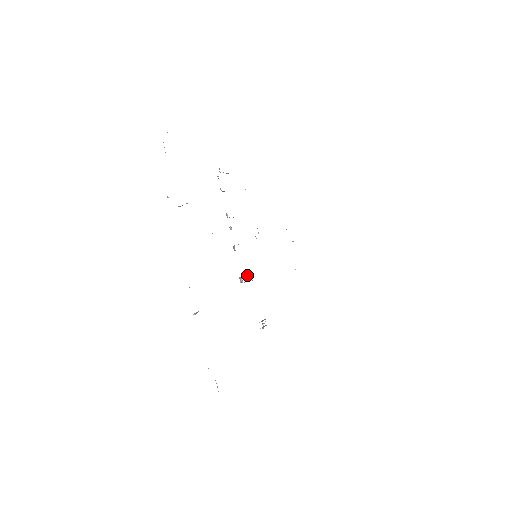
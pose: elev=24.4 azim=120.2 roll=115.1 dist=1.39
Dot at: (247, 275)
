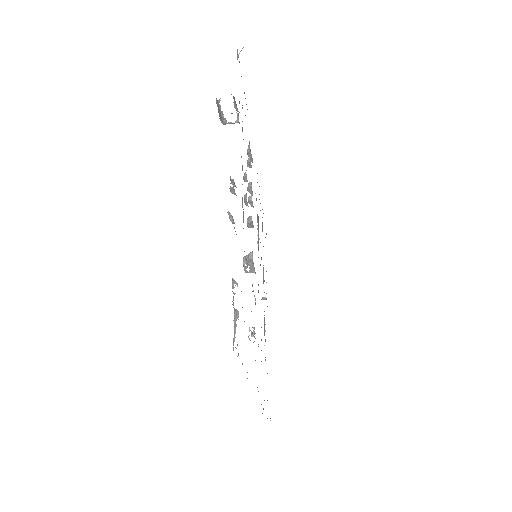
Dot at: occluded
